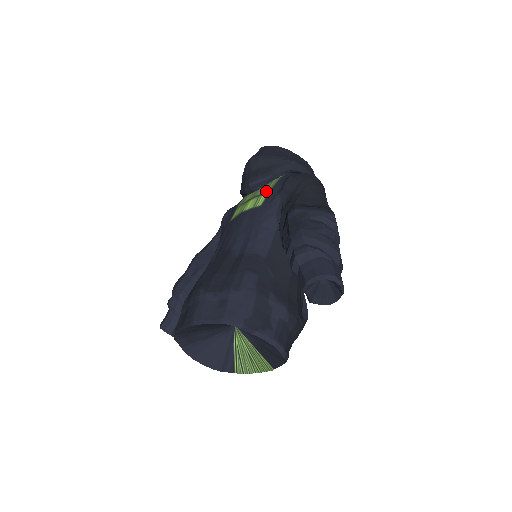
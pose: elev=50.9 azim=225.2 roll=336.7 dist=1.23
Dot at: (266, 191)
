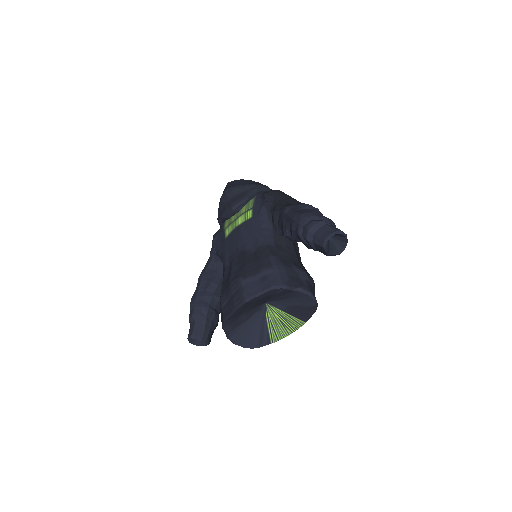
Dot at: (249, 208)
